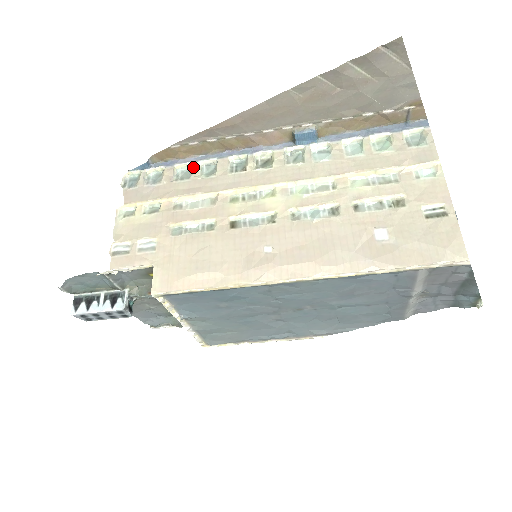
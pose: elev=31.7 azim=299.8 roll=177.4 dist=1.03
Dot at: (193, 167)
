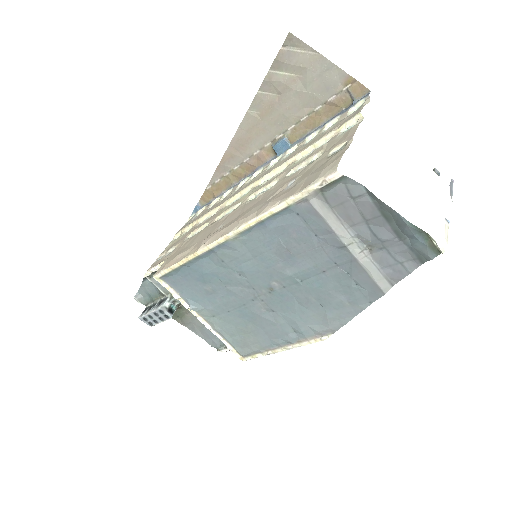
Dot at: (220, 199)
